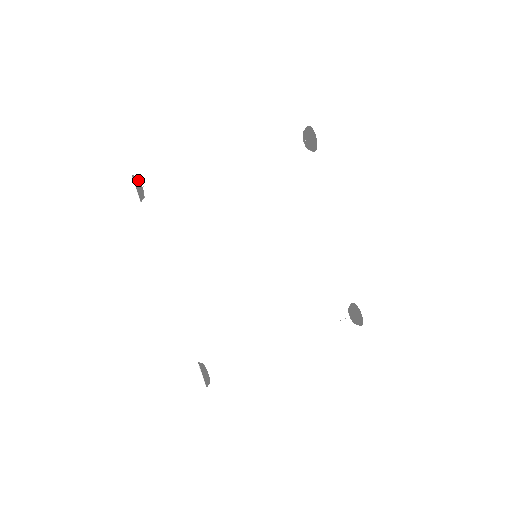
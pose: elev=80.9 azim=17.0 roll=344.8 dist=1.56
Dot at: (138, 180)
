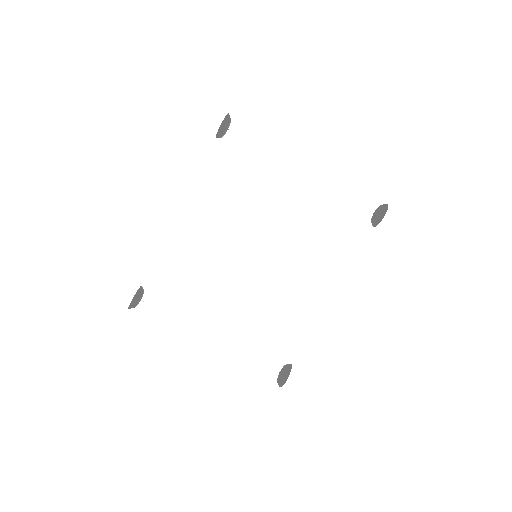
Dot at: (228, 120)
